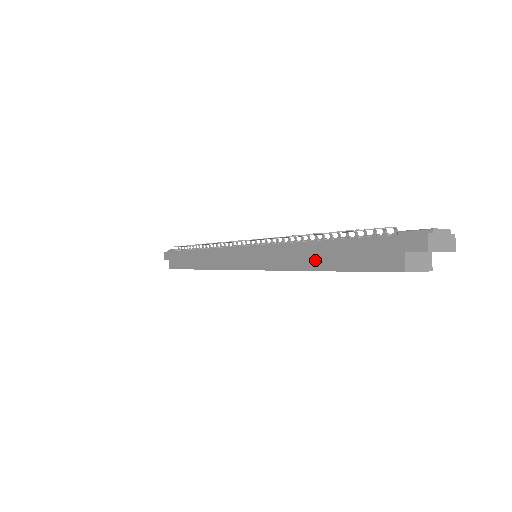
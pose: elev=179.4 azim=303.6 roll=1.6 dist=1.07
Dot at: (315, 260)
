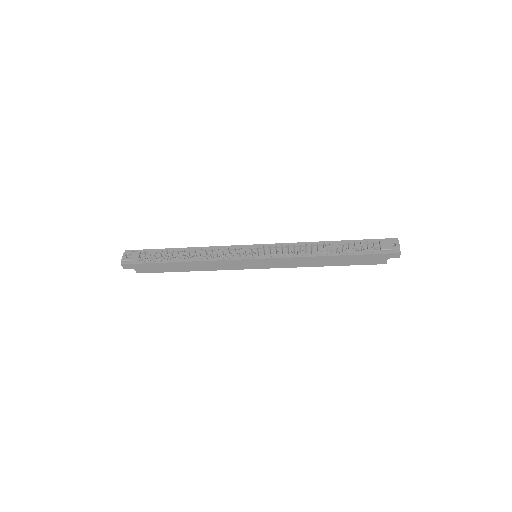
Dot at: (327, 263)
